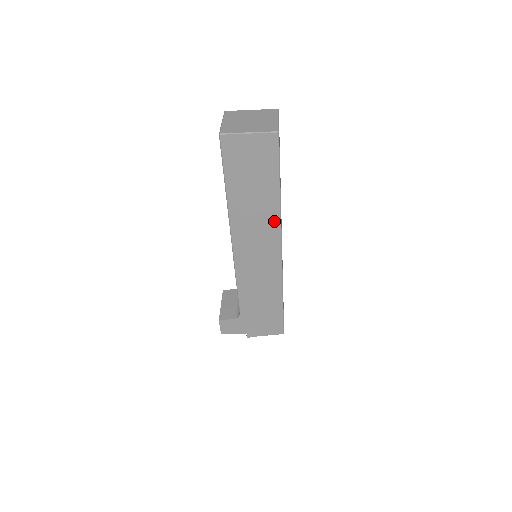
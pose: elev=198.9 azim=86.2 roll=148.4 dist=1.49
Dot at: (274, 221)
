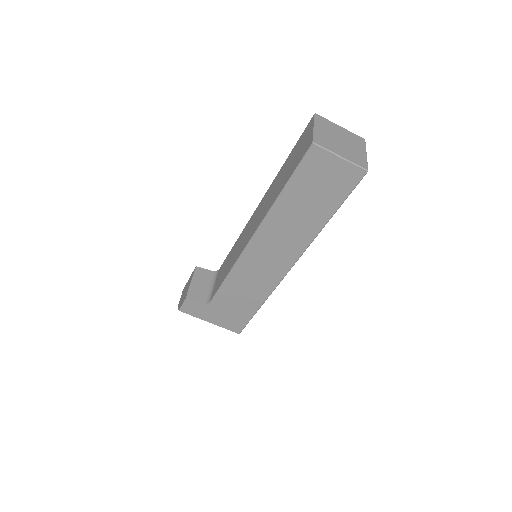
Dot at: (304, 241)
